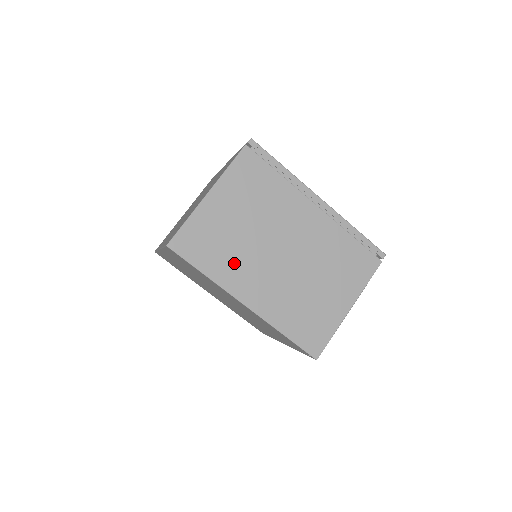
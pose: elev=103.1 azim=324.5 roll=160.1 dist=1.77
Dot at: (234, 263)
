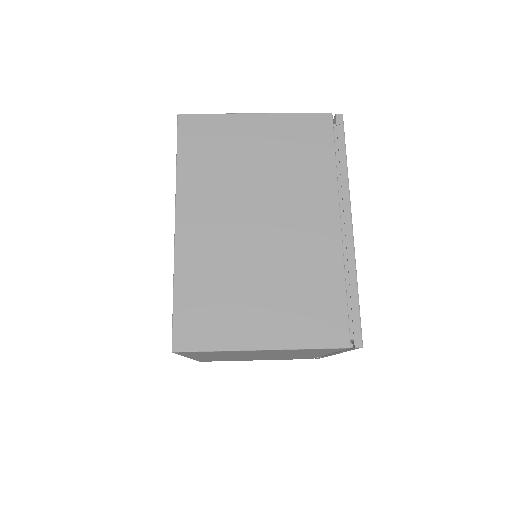
Dot at: (210, 183)
